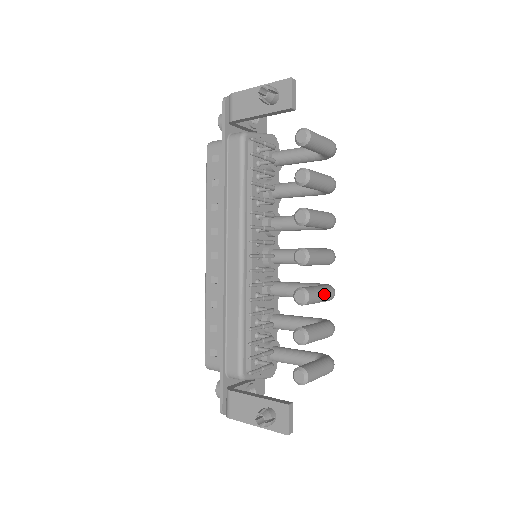
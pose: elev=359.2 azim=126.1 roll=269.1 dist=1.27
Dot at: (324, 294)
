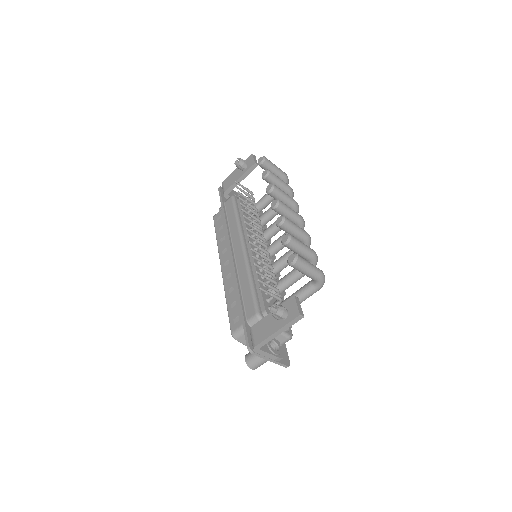
Dot at: (299, 227)
